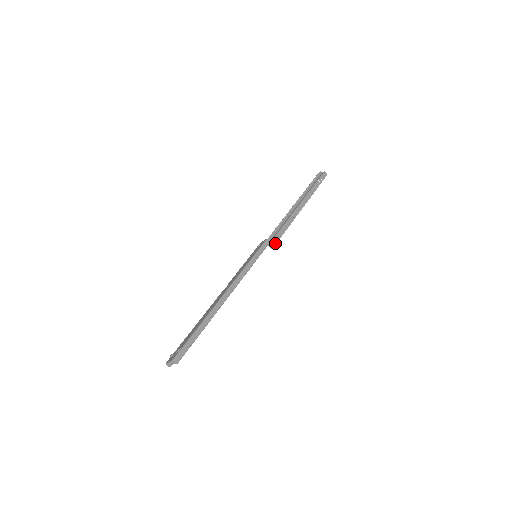
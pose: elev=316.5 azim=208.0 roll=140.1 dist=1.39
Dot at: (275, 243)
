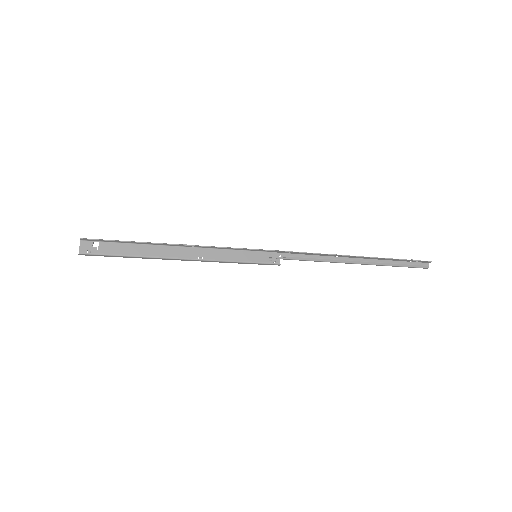
Dot at: (289, 252)
